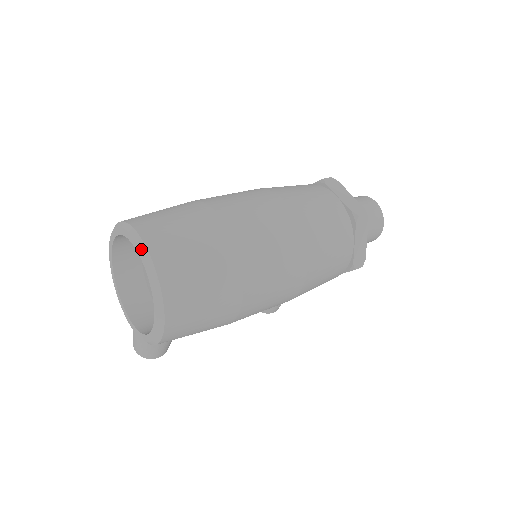
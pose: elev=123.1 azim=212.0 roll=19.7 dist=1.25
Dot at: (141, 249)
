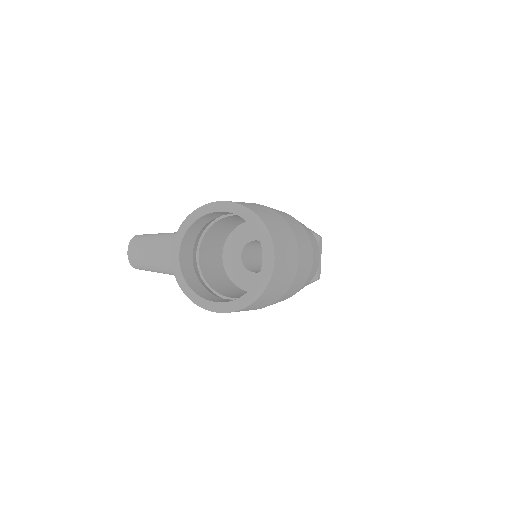
Dot at: (270, 265)
